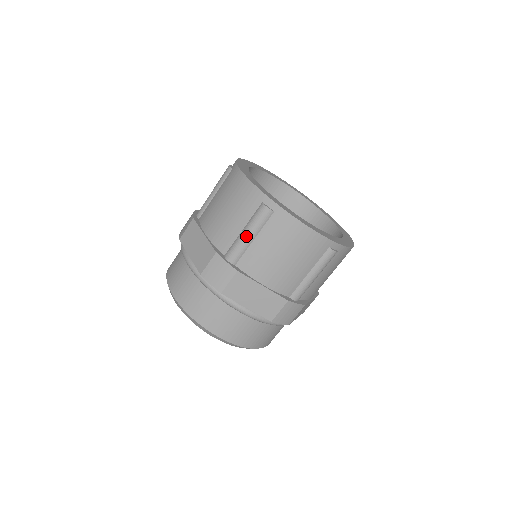
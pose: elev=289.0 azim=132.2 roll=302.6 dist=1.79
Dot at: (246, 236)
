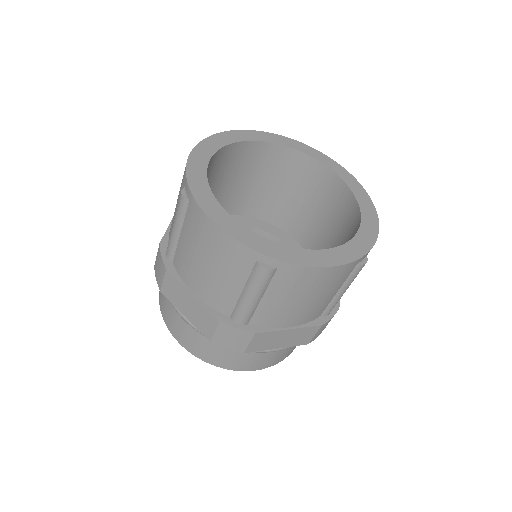
Dot at: (250, 300)
